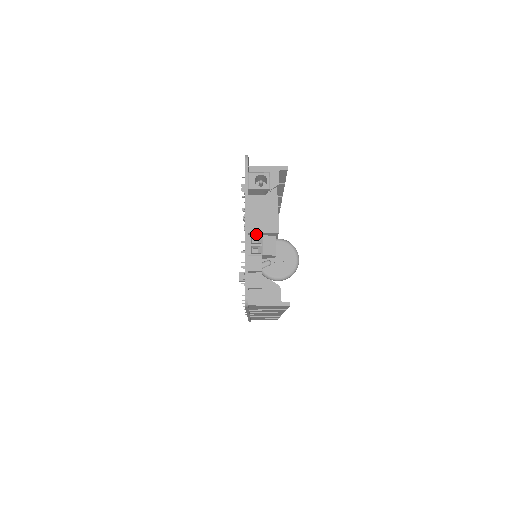
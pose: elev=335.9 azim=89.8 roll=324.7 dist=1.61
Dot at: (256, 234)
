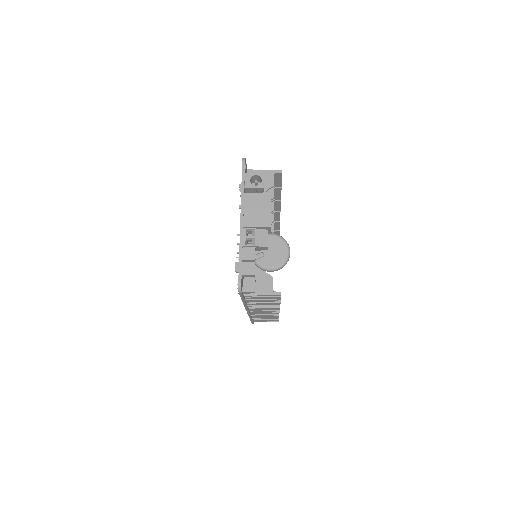
Dot at: (250, 228)
